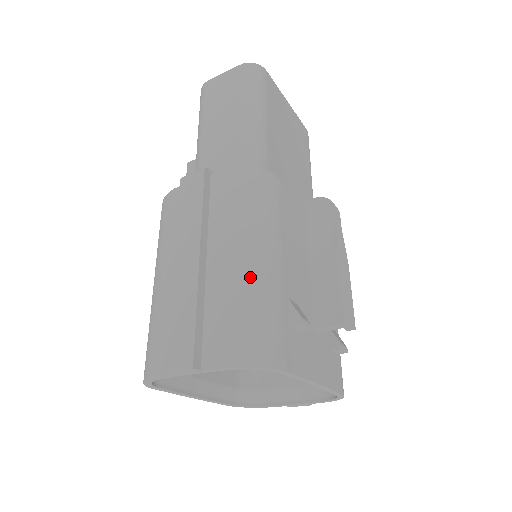
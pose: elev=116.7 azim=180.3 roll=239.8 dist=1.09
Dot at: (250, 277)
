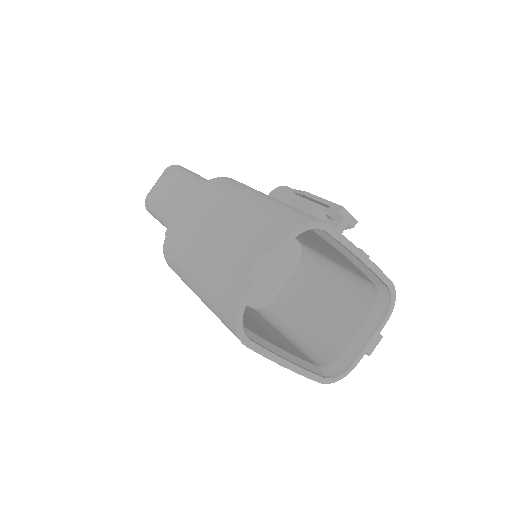
Dot at: (261, 202)
